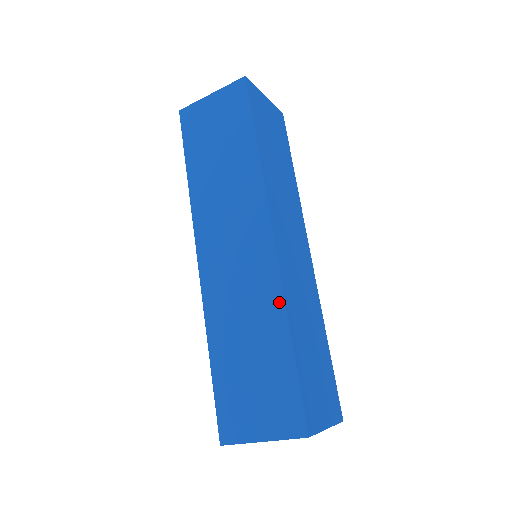
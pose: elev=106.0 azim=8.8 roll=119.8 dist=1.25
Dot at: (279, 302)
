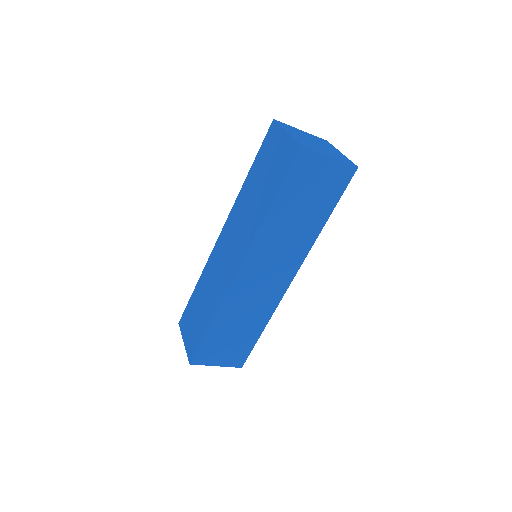
Dot at: (271, 313)
